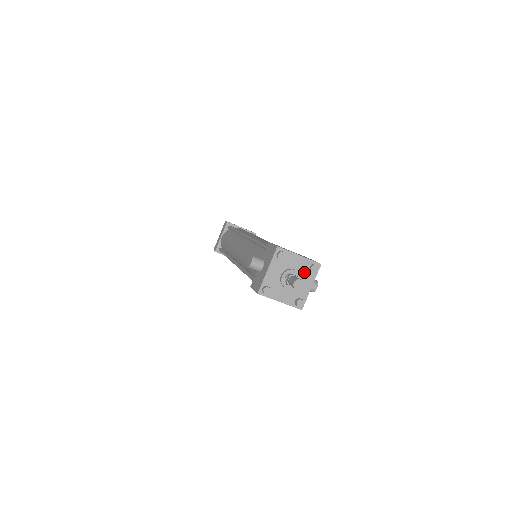
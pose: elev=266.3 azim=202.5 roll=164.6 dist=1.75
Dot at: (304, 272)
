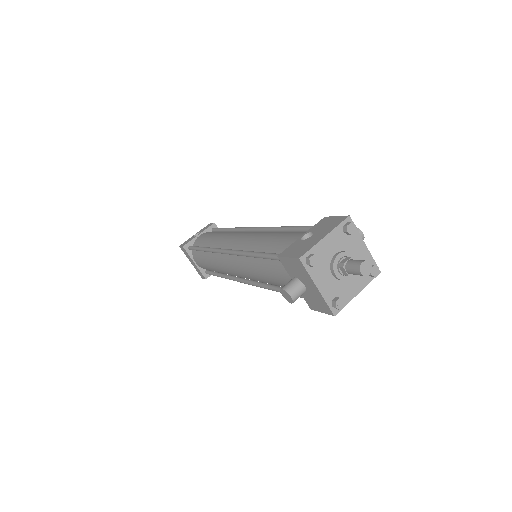
Dot at: (345, 243)
